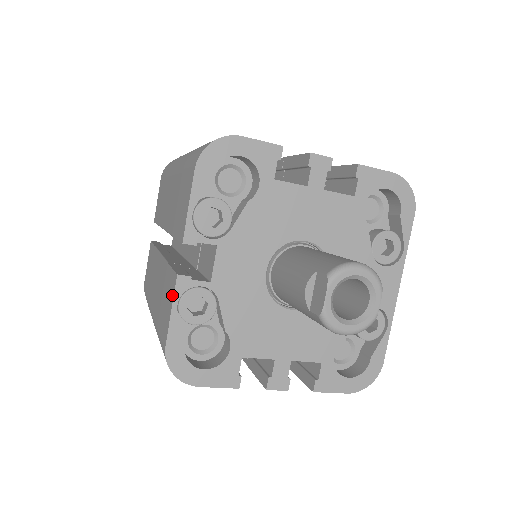
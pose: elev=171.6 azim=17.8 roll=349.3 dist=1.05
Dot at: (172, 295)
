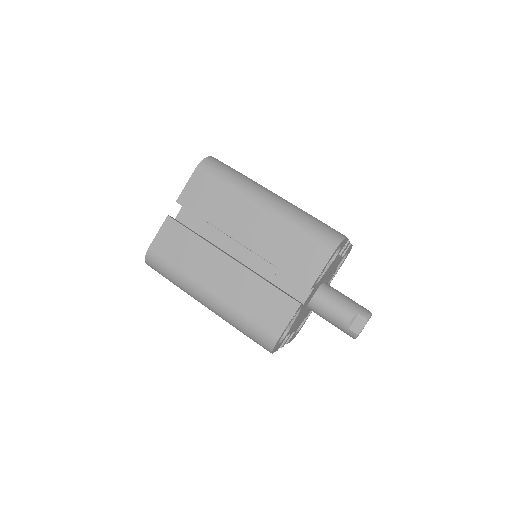
Dot at: (291, 312)
